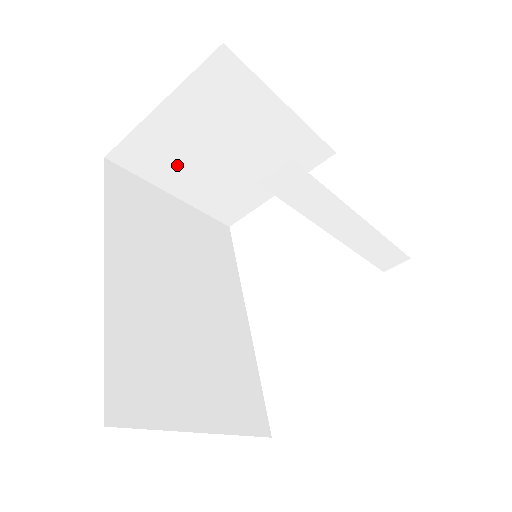
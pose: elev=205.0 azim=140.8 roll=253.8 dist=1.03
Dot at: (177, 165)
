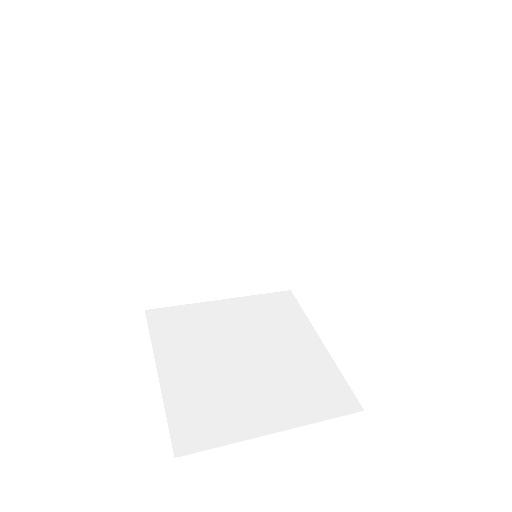
Dot at: occluded
